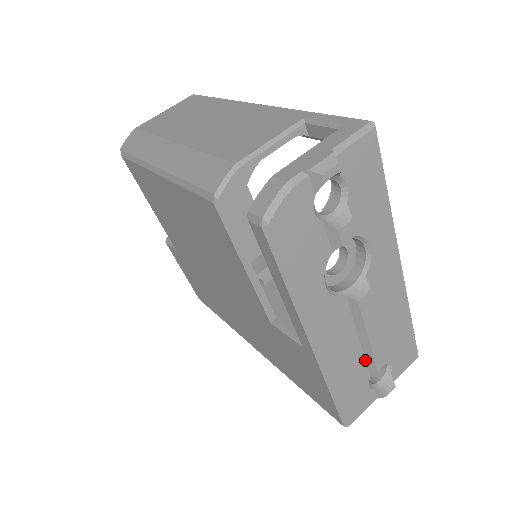
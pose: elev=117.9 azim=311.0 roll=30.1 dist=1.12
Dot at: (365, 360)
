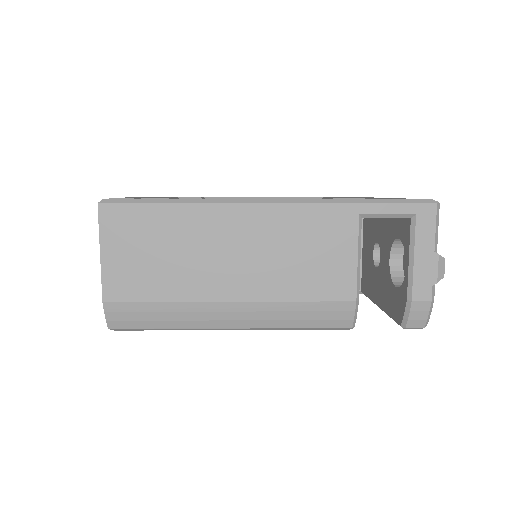
Dot at: occluded
